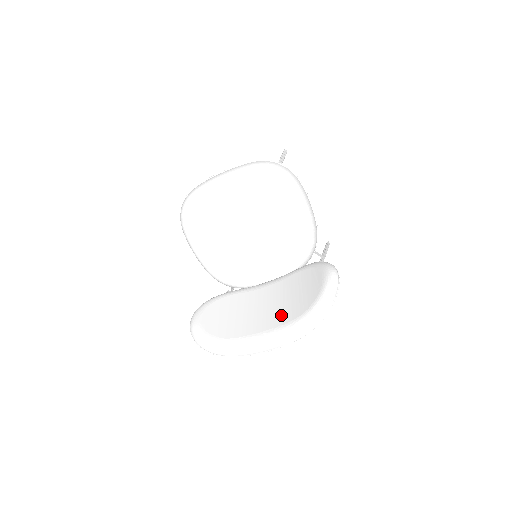
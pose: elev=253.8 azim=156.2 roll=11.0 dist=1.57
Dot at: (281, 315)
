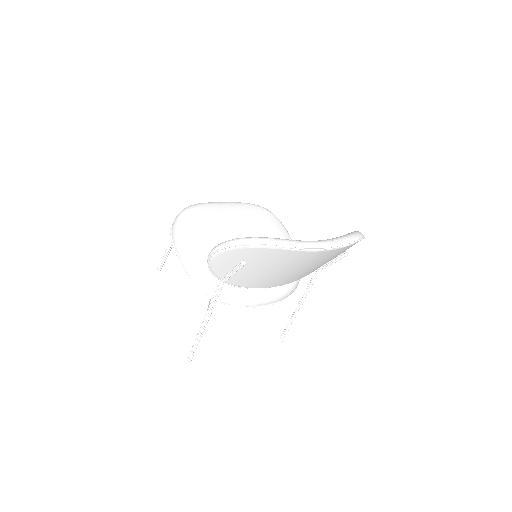
Dot at: occluded
